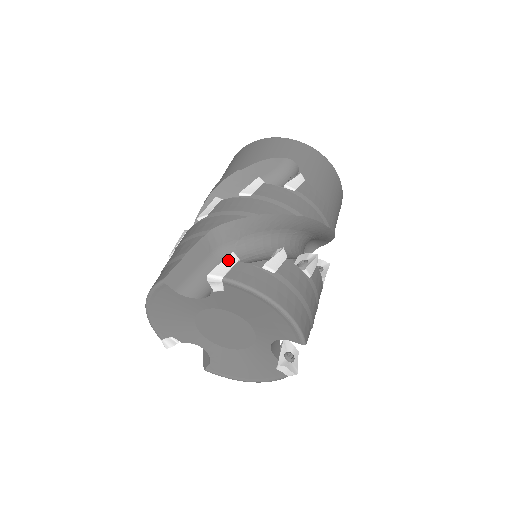
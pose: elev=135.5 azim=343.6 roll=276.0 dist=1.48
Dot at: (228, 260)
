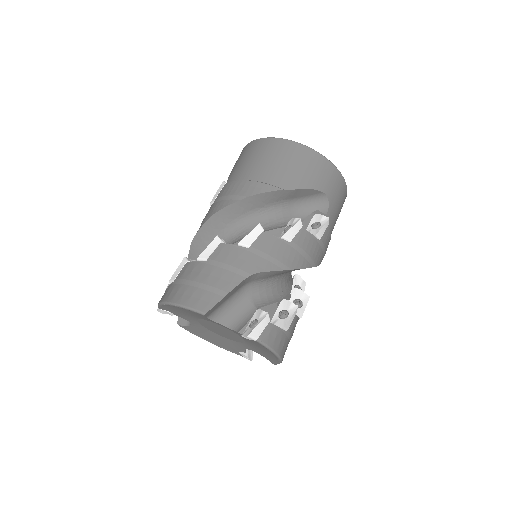
Dot at: (263, 322)
